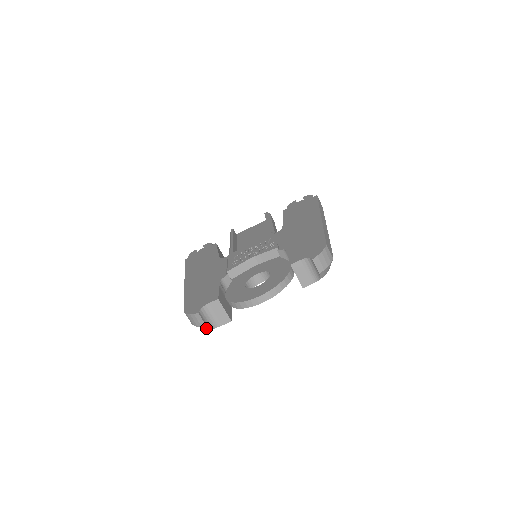
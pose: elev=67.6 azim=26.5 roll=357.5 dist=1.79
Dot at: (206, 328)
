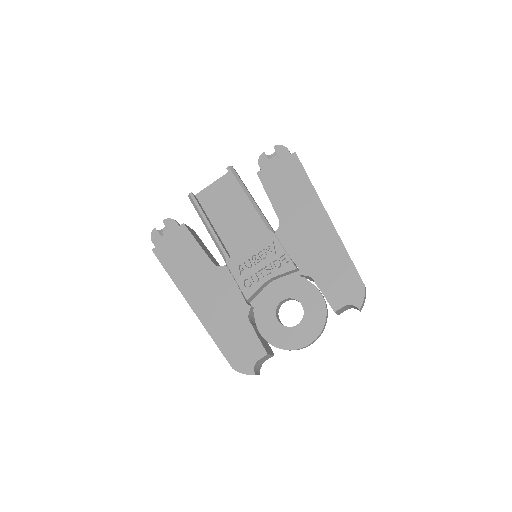
Dot at: occluded
